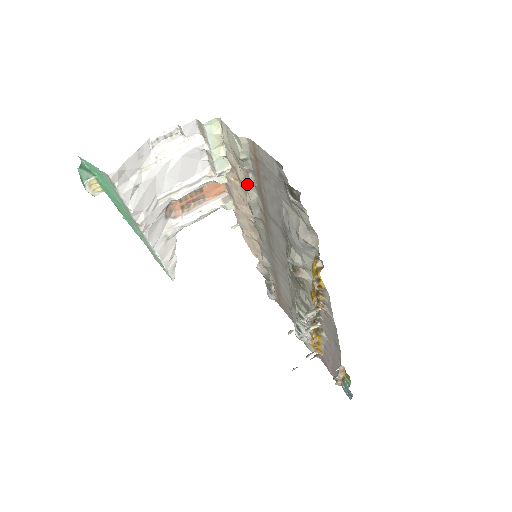
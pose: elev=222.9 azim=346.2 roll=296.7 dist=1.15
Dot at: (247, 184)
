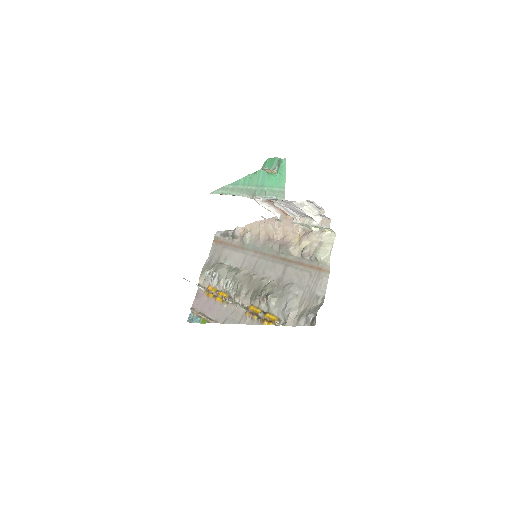
Dot at: (302, 254)
